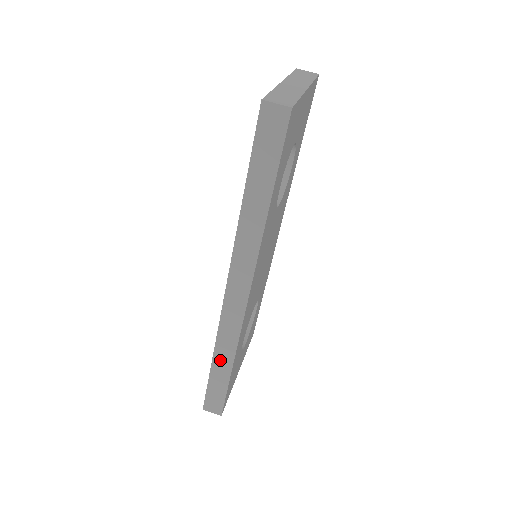
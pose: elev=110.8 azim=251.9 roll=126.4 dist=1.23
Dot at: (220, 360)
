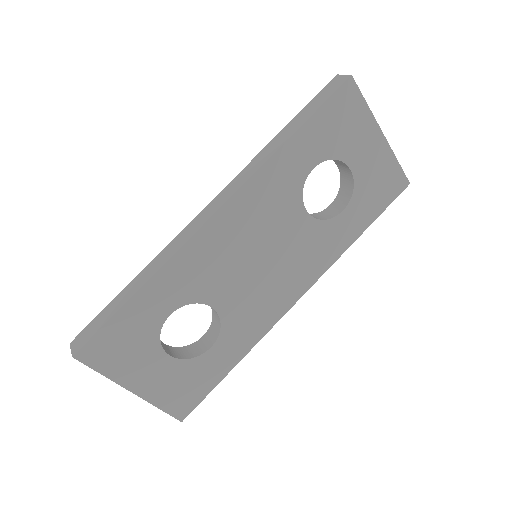
Dot at: (140, 278)
